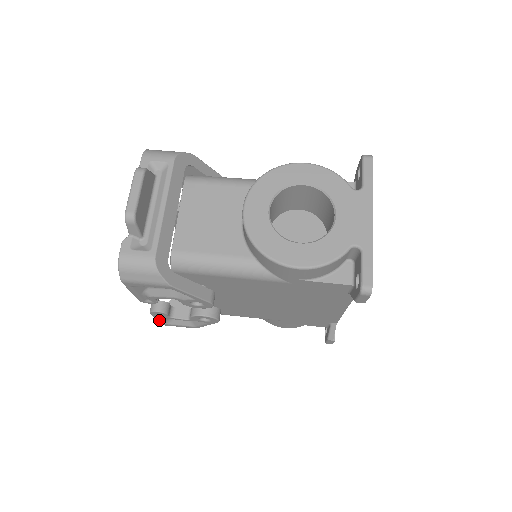
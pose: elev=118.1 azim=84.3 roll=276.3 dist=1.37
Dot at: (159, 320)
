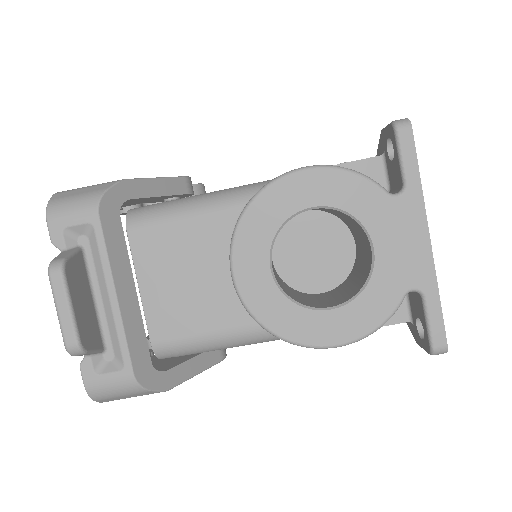
Dot at: occluded
